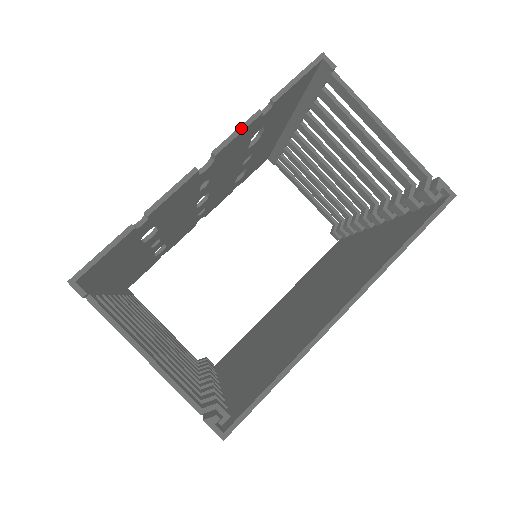
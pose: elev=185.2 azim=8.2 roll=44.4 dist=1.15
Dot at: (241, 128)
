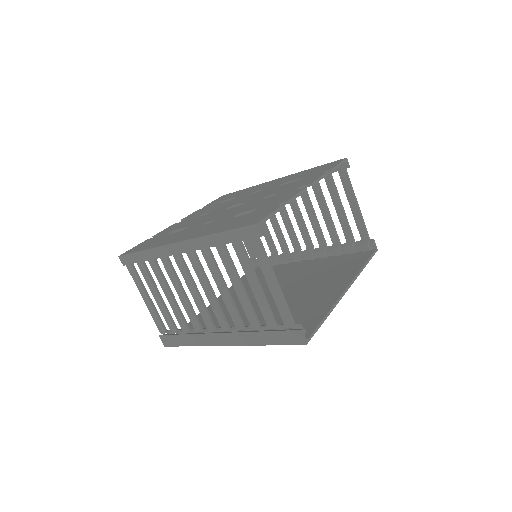
Dot at: (322, 177)
